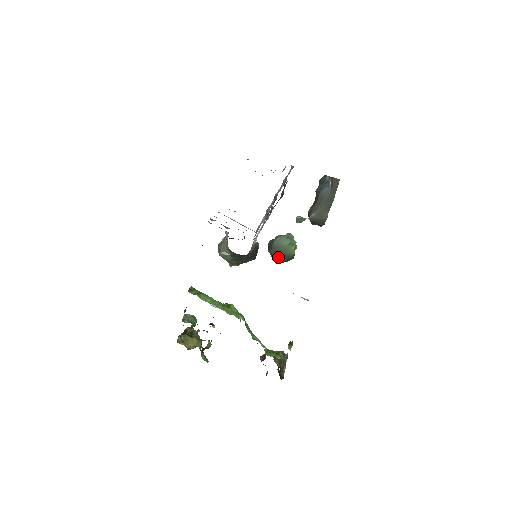
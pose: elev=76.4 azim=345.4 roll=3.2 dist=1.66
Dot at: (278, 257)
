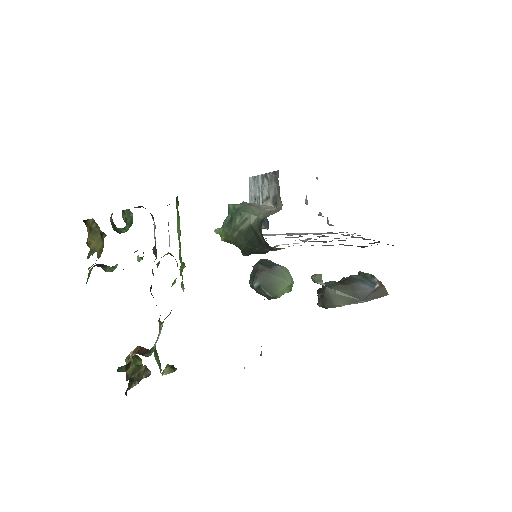
Dot at: (263, 281)
